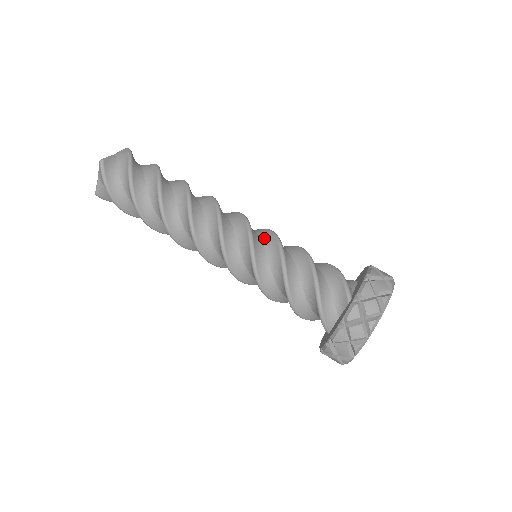
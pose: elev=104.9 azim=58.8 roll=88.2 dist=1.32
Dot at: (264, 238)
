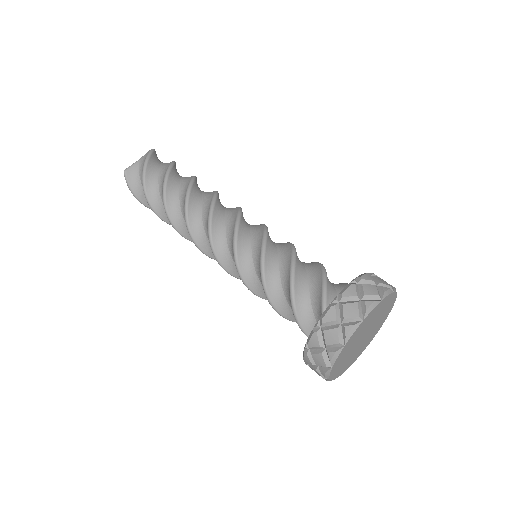
Dot at: occluded
